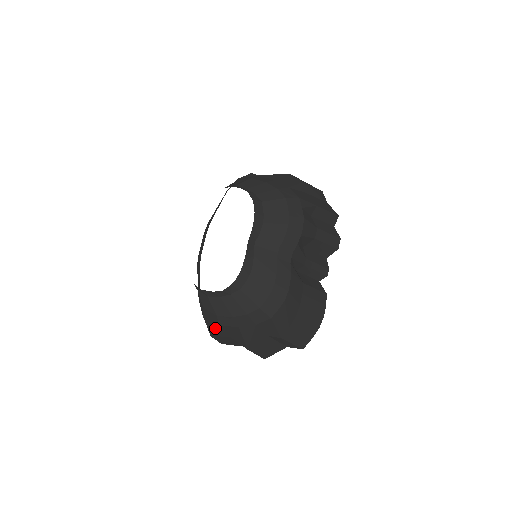
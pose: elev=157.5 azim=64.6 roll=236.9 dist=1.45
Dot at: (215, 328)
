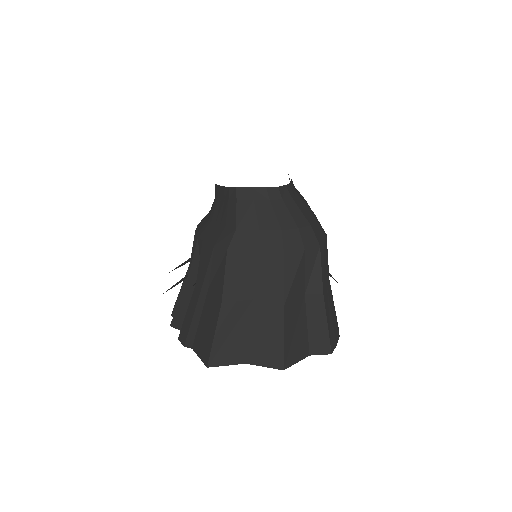
Dot at: (243, 268)
